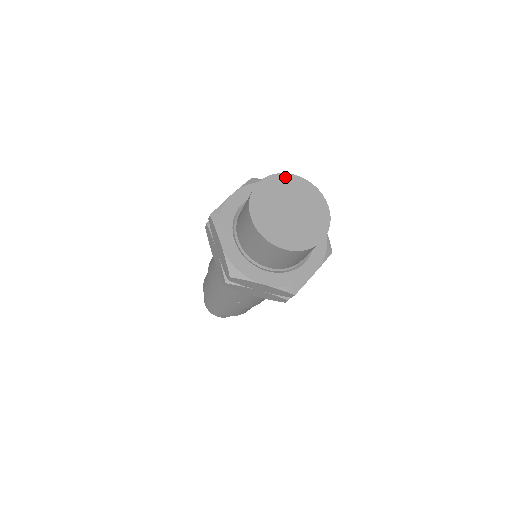
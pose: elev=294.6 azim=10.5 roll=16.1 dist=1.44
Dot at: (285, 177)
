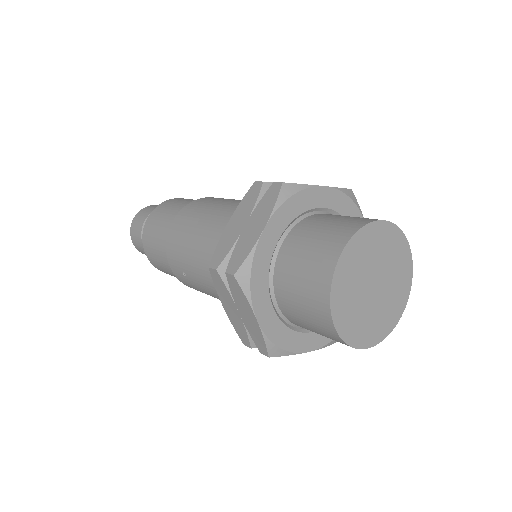
Dot at: (403, 242)
